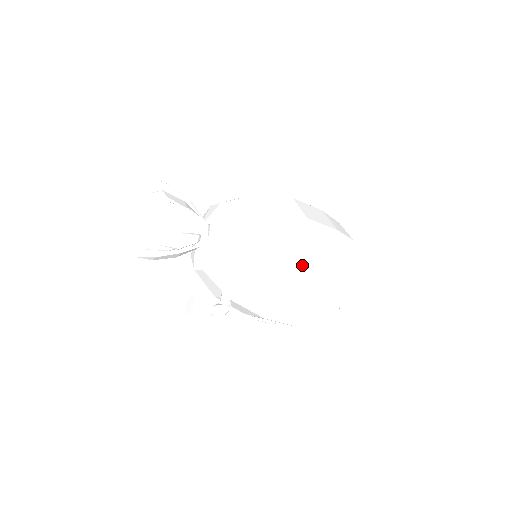
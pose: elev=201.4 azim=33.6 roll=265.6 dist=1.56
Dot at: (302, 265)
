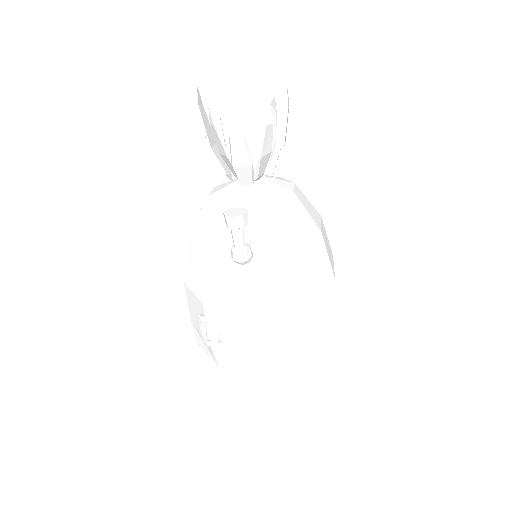
Dot at: (329, 283)
